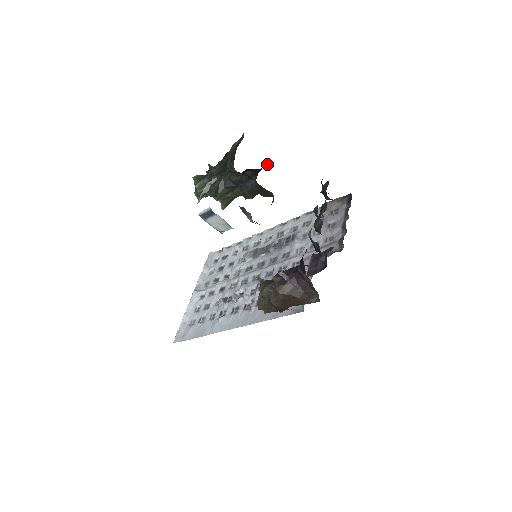
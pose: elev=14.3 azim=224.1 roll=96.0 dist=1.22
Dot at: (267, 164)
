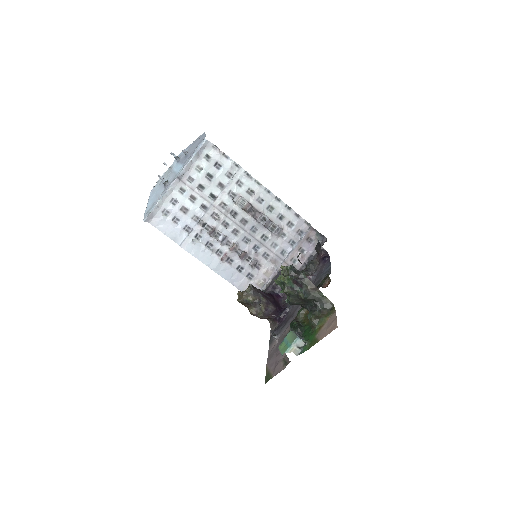
Dot at: occluded
